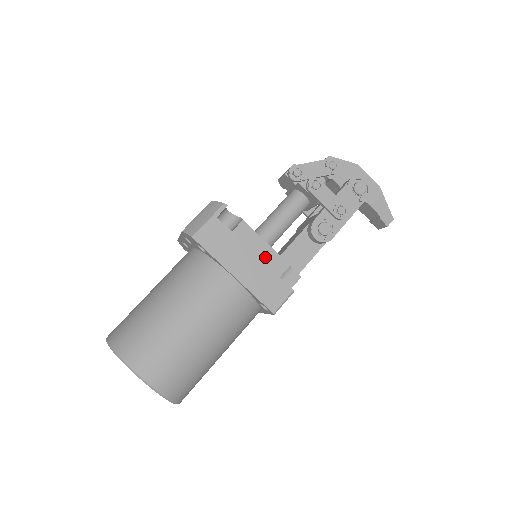
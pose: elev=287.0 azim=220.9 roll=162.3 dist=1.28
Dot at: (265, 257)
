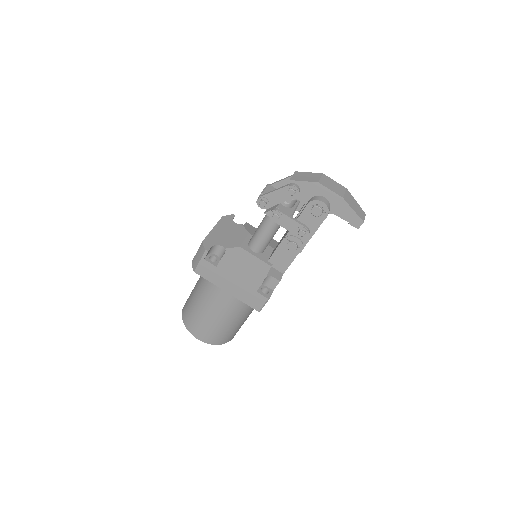
Dot at: (243, 280)
